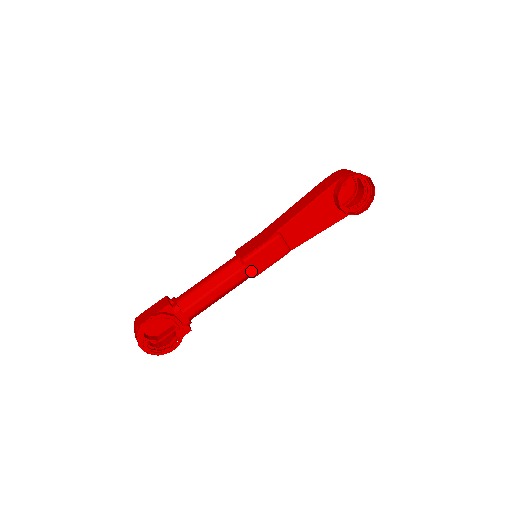
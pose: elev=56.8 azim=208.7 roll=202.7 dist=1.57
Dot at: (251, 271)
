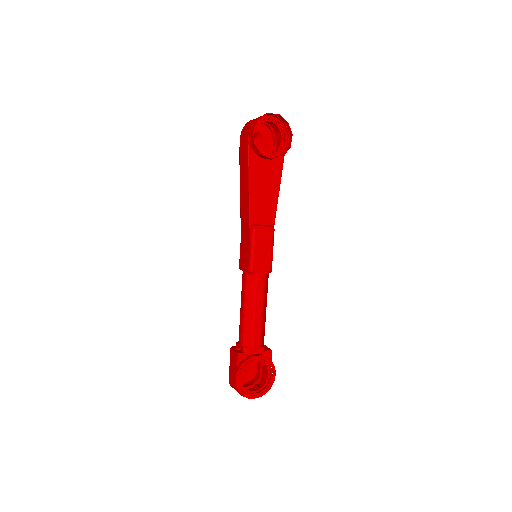
Dot at: (264, 271)
